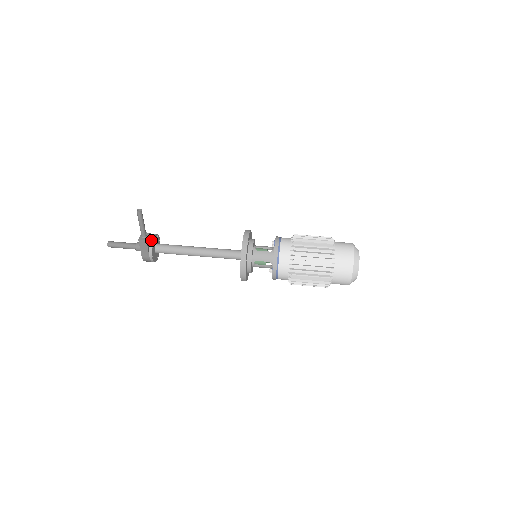
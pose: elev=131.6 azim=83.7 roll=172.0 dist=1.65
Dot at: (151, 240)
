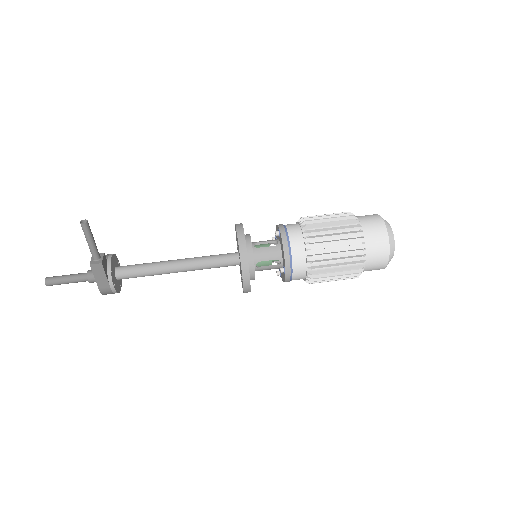
Dot at: (108, 263)
